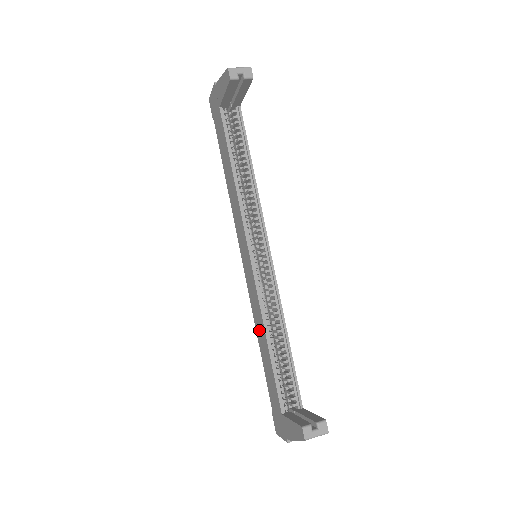
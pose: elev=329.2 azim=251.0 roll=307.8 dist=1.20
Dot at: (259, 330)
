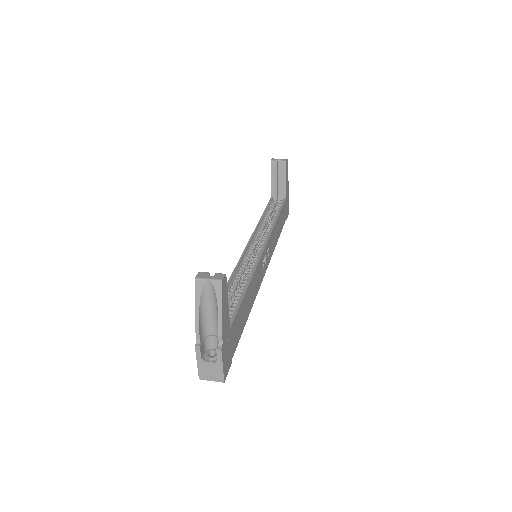
Dot at: occluded
